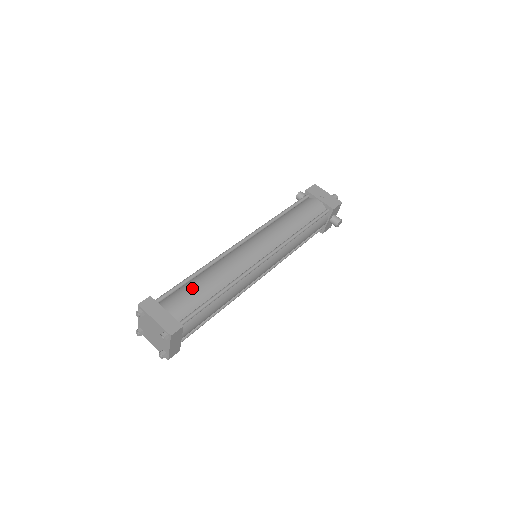
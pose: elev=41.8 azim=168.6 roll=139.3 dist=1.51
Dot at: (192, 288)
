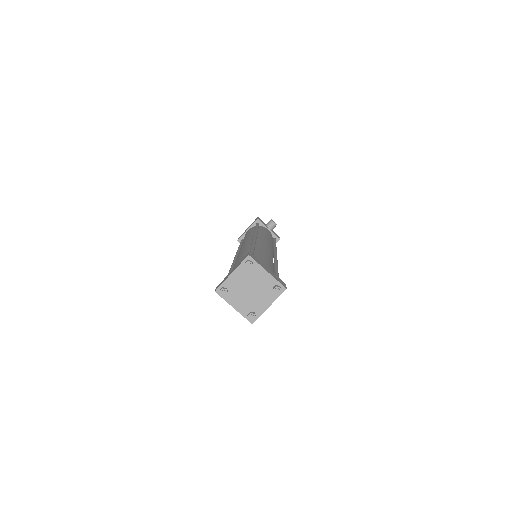
Dot at: (234, 265)
